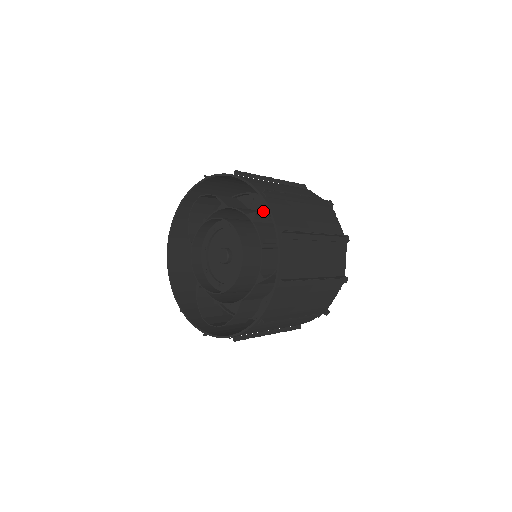
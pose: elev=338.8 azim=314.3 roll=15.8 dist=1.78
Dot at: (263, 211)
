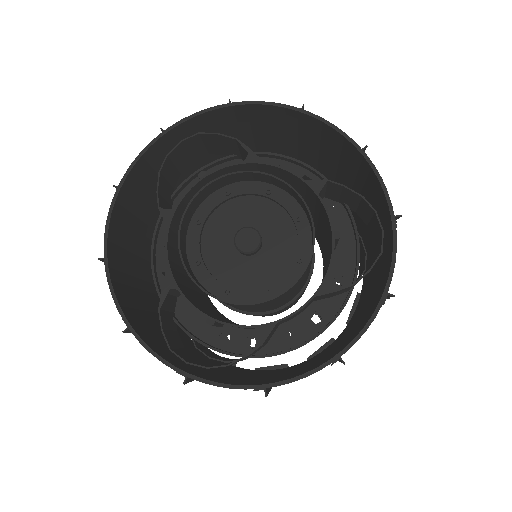
Dot at: occluded
